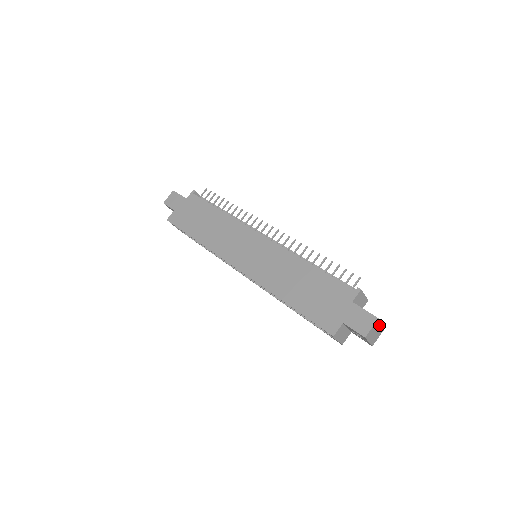
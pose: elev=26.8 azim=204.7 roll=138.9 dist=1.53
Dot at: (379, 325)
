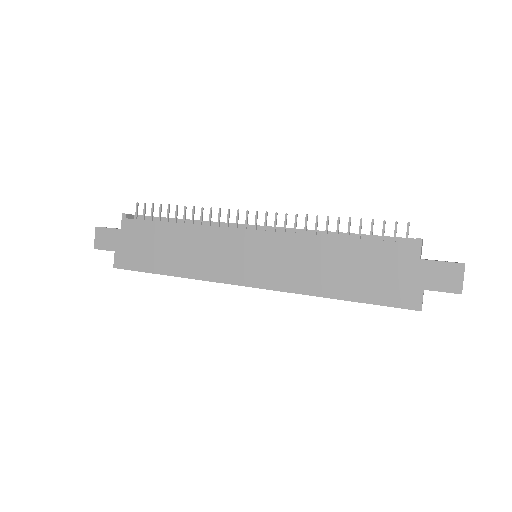
Dot at: occluded
